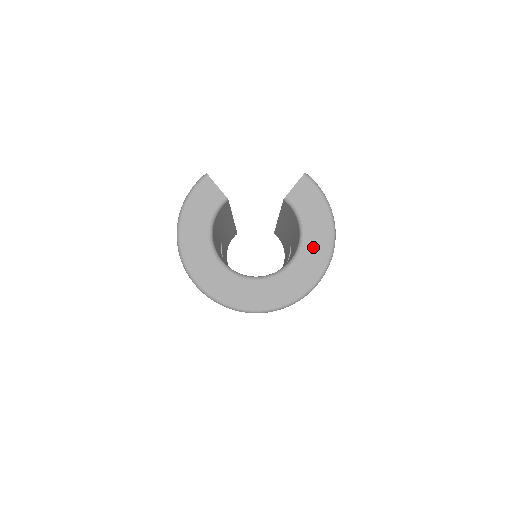
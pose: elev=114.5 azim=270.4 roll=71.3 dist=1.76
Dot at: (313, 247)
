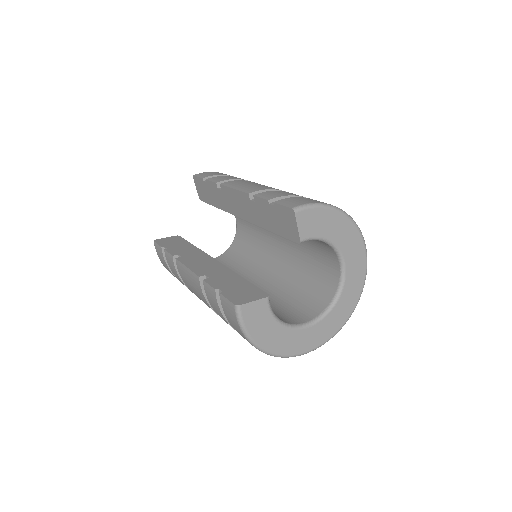
Dot at: (347, 242)
